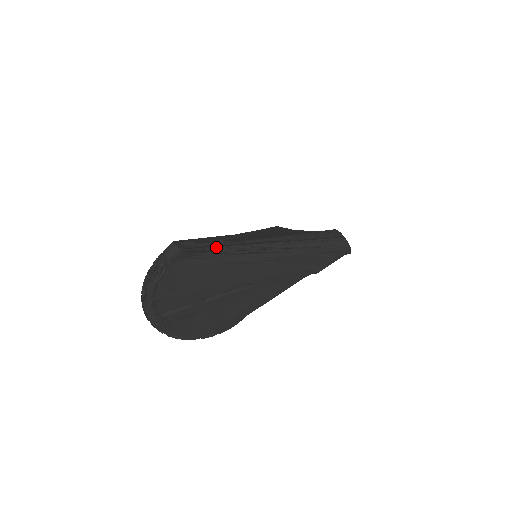
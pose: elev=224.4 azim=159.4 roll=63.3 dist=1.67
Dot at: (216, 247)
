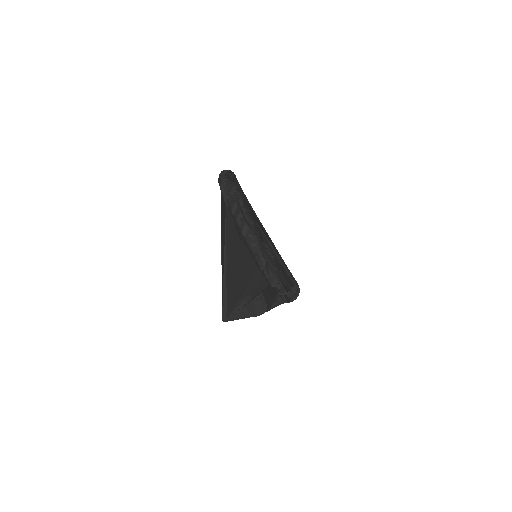
Dot at: occluded
